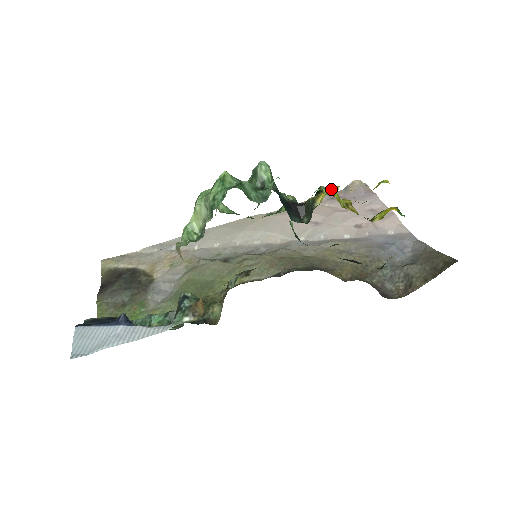
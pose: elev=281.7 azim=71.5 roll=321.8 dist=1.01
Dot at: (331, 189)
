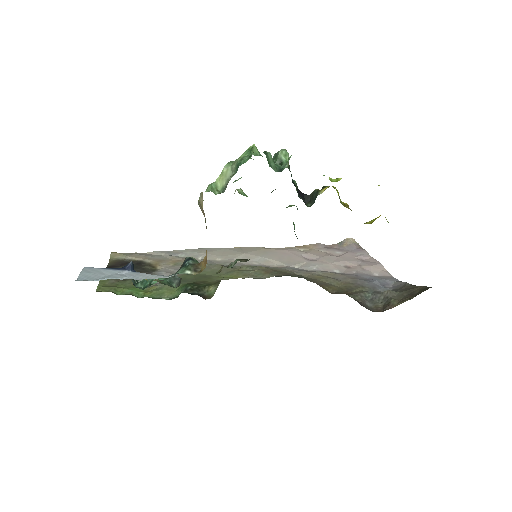
Dot at: (335, 179)
